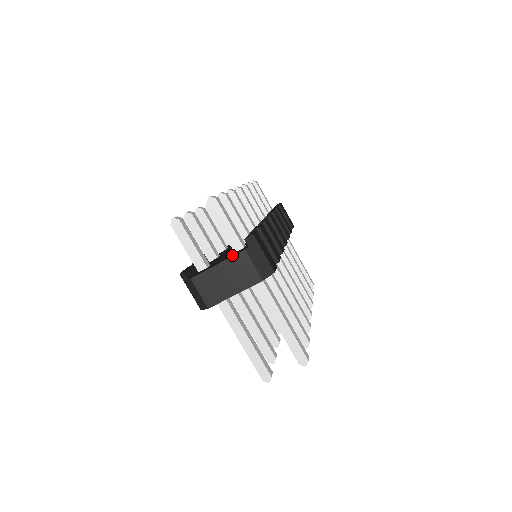
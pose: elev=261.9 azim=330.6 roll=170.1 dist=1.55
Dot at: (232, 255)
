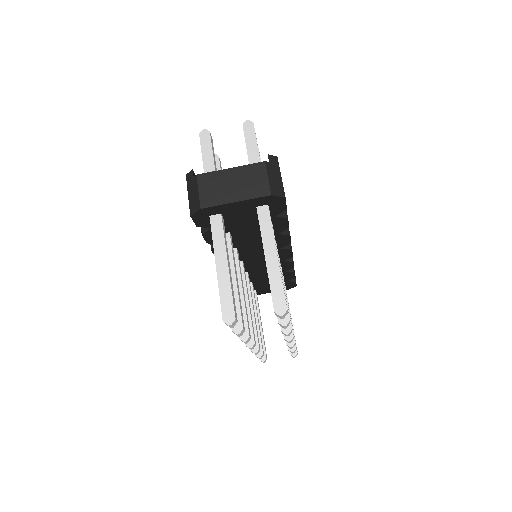
Dot at: (249, 166)
